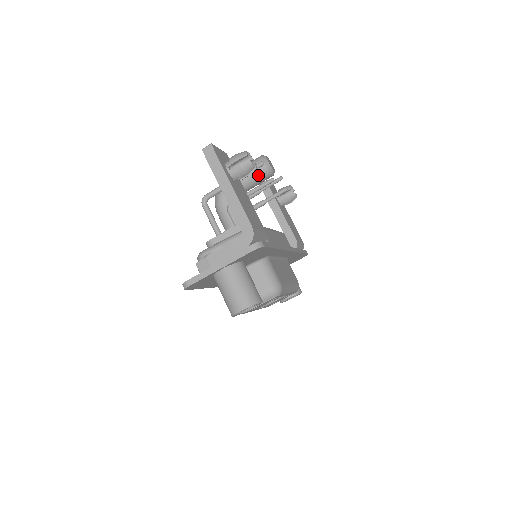
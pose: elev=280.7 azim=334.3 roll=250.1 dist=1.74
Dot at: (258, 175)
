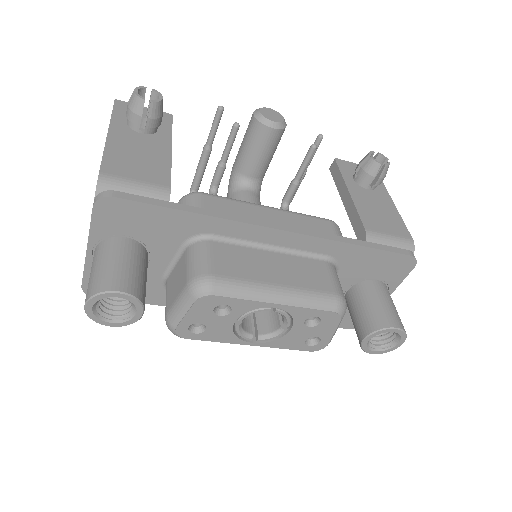
Dot at: (252, 136)
